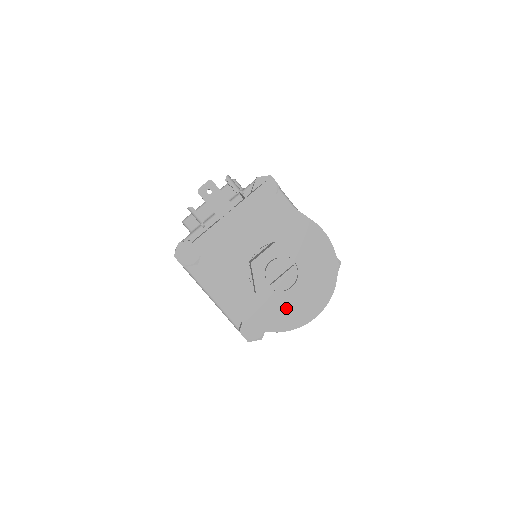
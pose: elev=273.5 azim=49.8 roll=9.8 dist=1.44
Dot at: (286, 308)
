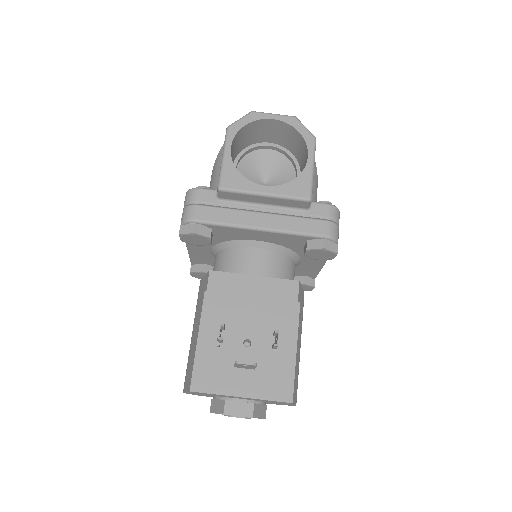
Dot at: occluded
